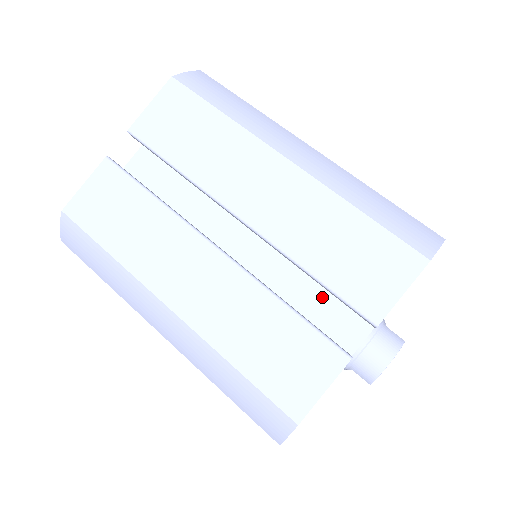
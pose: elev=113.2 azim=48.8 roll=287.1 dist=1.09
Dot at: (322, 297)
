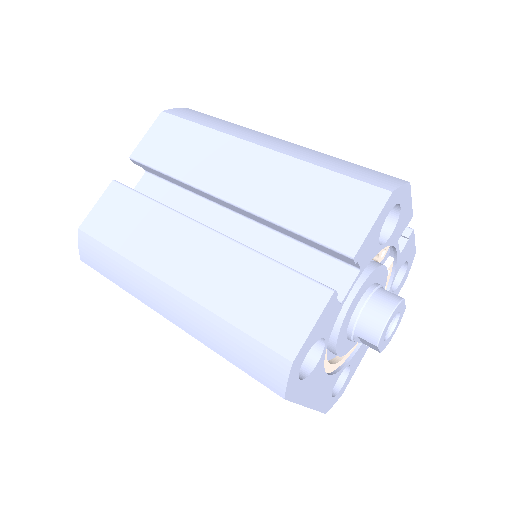
Dot at: (307, 256)
